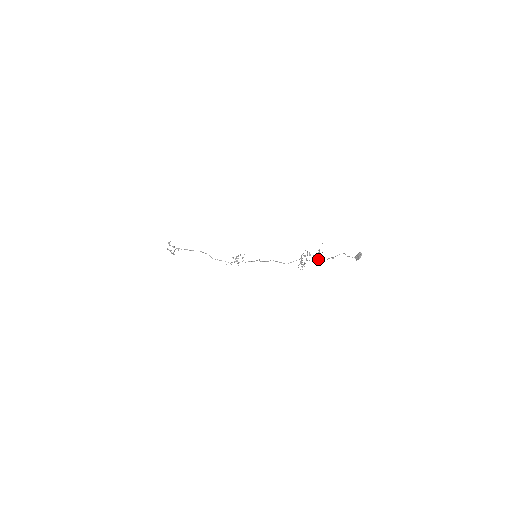
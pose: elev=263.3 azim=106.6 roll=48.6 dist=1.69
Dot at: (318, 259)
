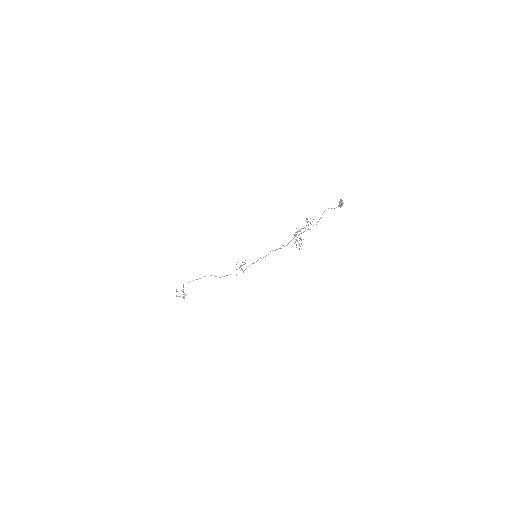
Dot at: occluded
